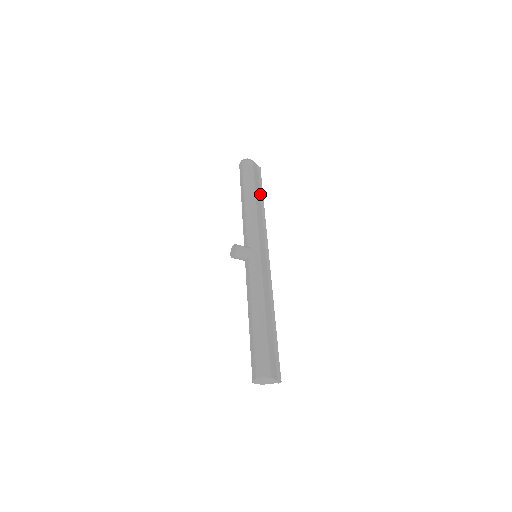
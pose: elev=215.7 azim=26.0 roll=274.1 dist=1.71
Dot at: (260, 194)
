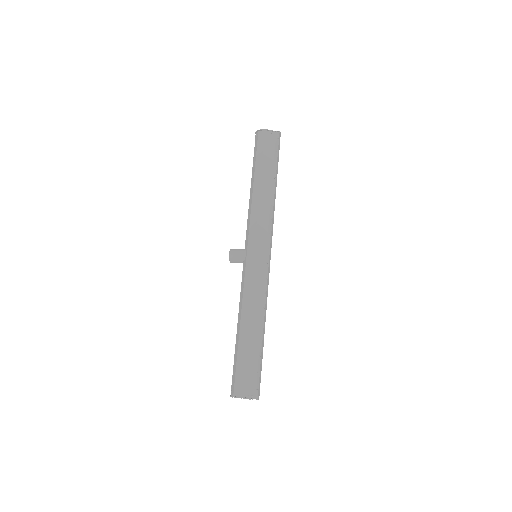
Dot at: (272, 171)
